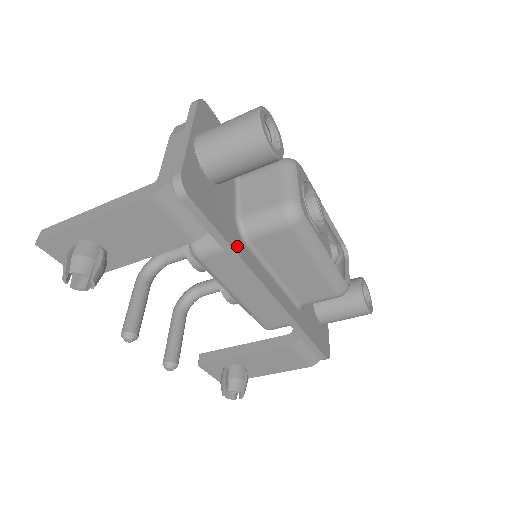
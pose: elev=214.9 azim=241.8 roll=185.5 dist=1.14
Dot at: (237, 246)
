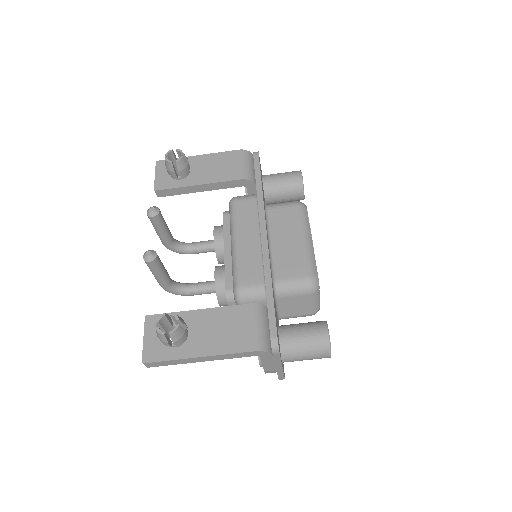
Dot at: occluded
